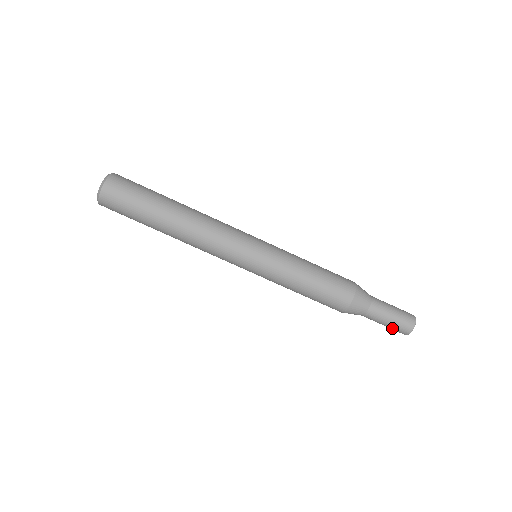
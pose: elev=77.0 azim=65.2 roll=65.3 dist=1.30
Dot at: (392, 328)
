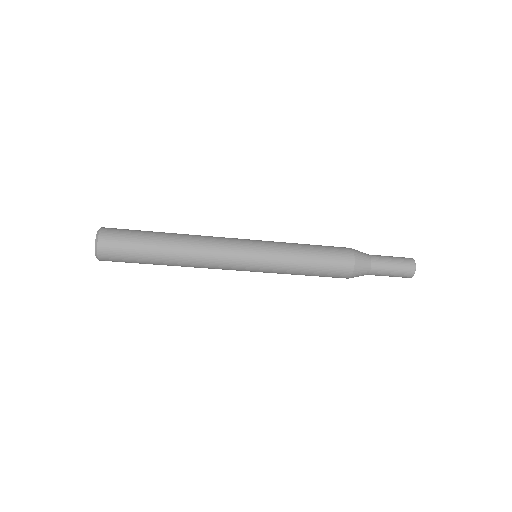
Dot at: occluded
